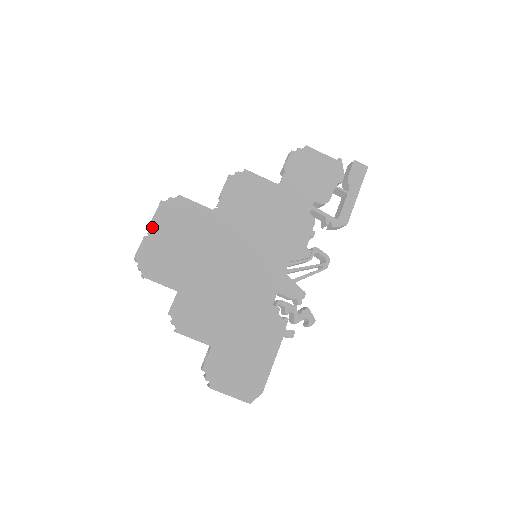
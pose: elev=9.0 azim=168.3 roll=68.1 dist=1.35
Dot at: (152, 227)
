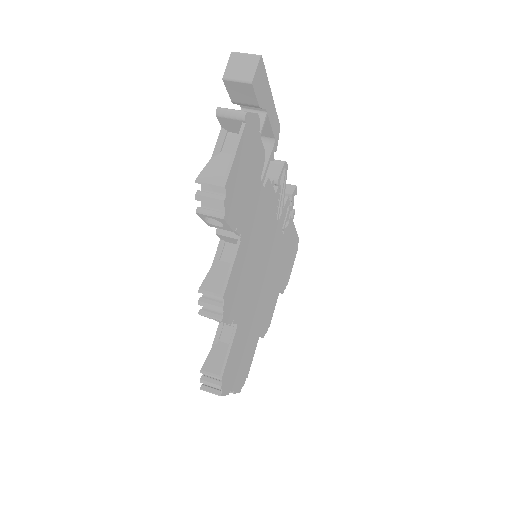
Dot at: (231, 391)
